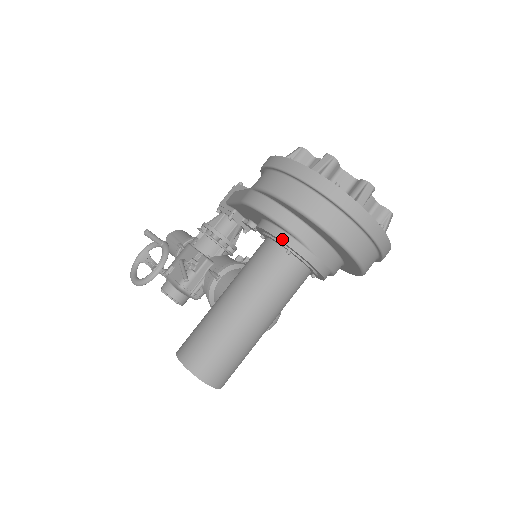
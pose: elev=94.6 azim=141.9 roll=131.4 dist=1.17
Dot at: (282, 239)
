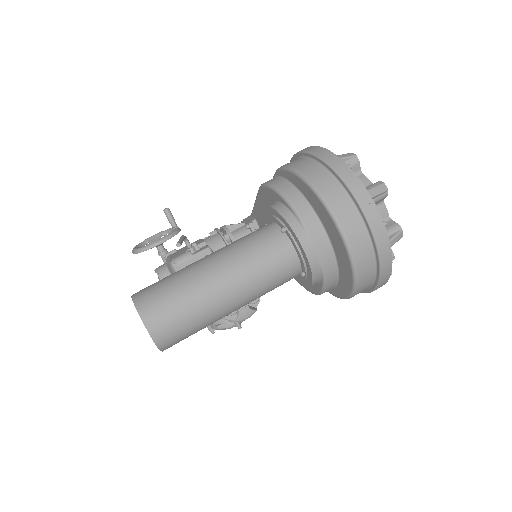
Dot at: (281, 212)
